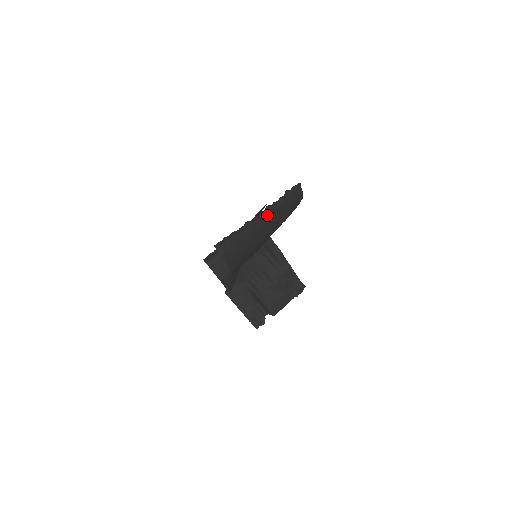
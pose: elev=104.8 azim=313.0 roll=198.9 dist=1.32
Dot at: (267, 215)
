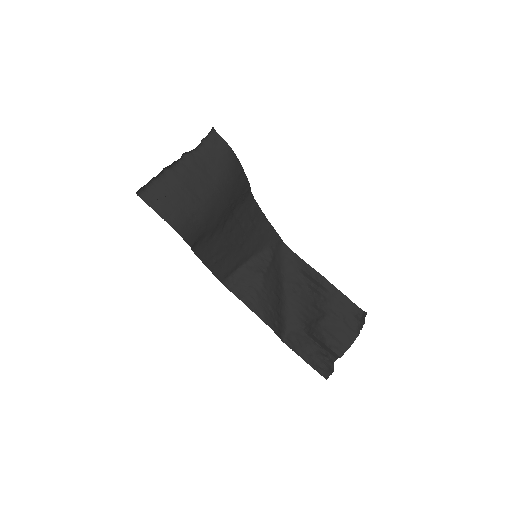
Dot at: (189, 165)
